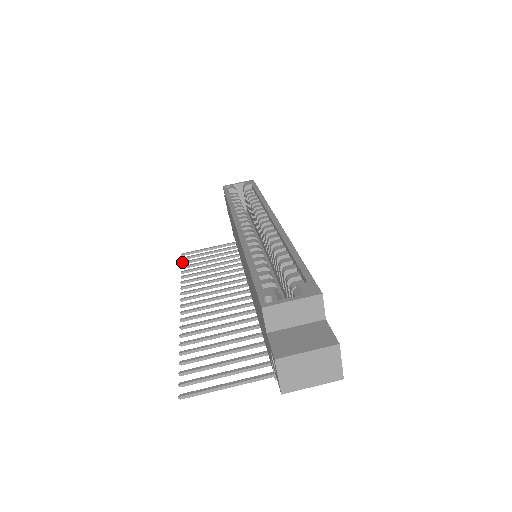
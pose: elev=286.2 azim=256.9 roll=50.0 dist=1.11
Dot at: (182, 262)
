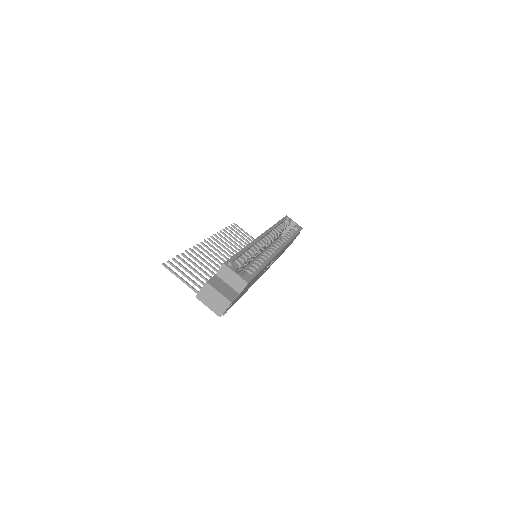
Dot at: (229, 226)
